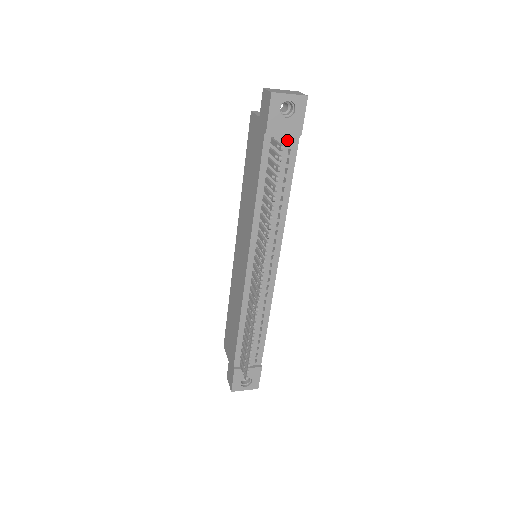
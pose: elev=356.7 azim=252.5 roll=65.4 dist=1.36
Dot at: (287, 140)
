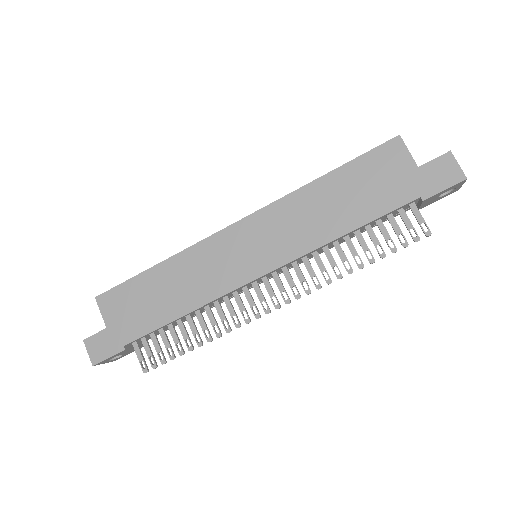
Dot at: occluded
